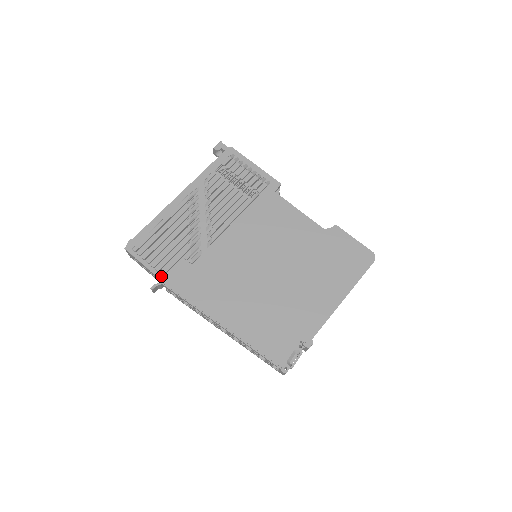
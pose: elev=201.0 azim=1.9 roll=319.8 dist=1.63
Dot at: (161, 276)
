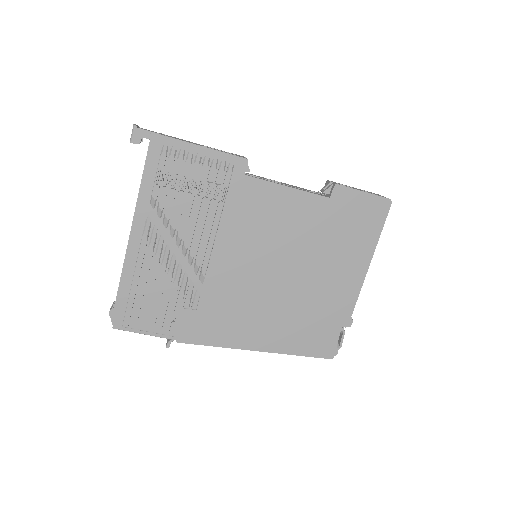
Dot at: (171, 337)
